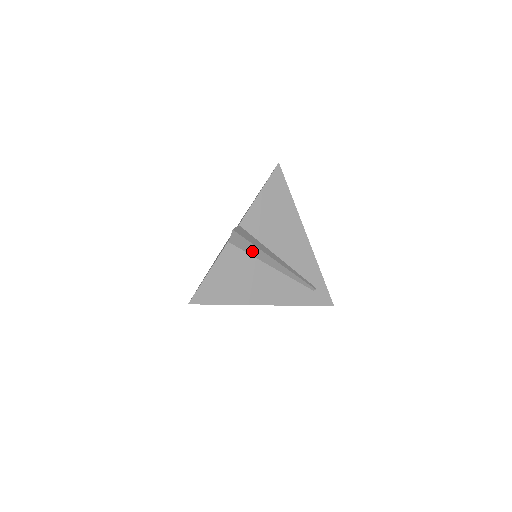
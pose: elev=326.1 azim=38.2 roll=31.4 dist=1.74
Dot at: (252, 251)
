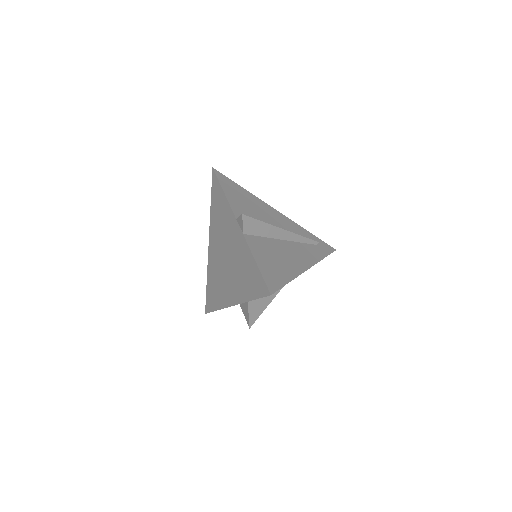
Dot at: (263, 231)
